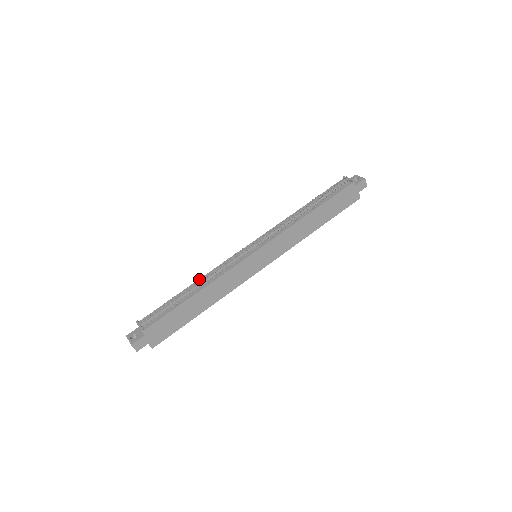
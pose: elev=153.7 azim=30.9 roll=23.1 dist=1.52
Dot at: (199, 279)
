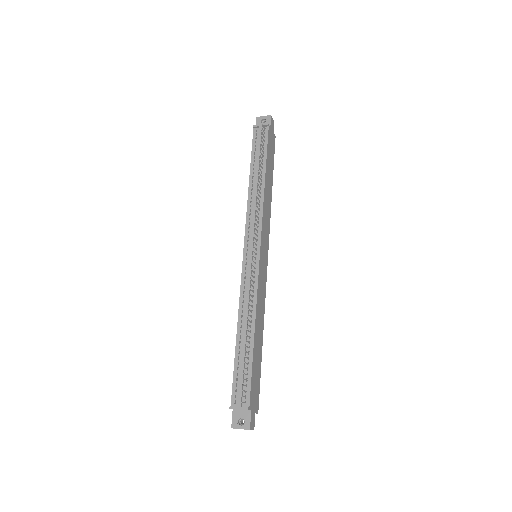
Dot at: (248, 320)
